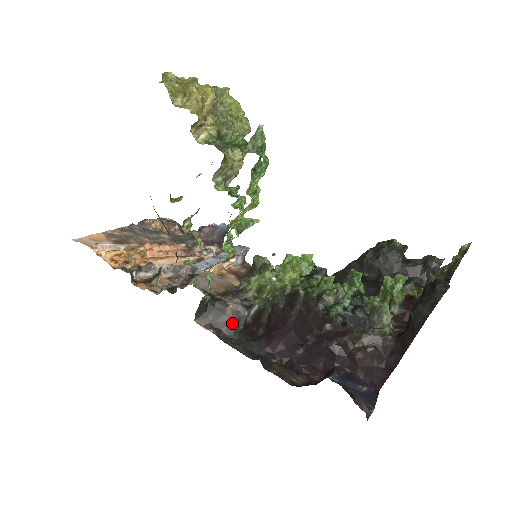
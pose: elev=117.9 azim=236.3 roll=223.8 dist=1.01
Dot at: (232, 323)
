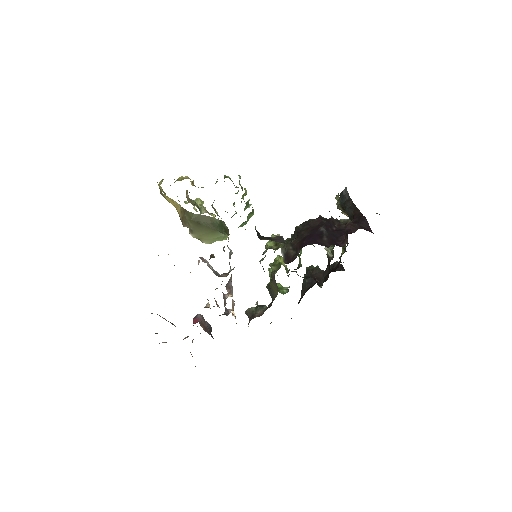
Dot at: (280, 240)
